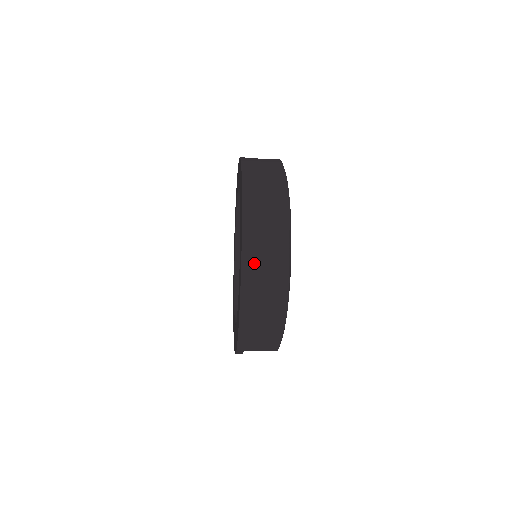
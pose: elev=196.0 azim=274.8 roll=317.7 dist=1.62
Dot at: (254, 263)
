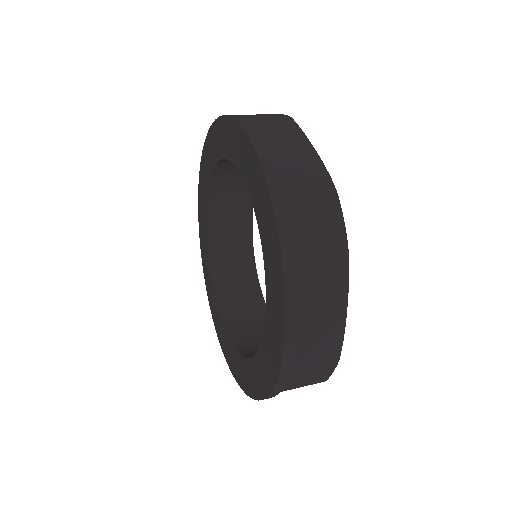
Dot at: (286, 390)
